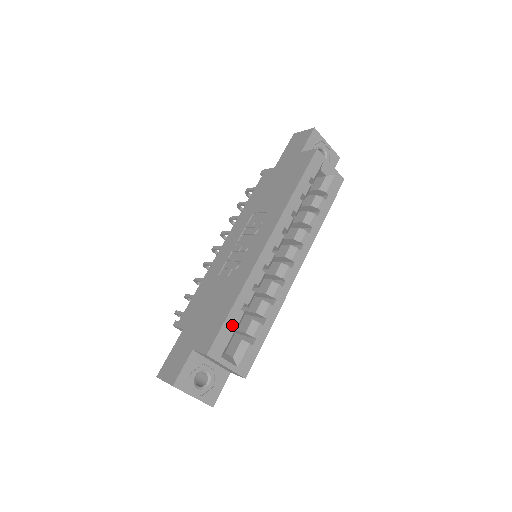
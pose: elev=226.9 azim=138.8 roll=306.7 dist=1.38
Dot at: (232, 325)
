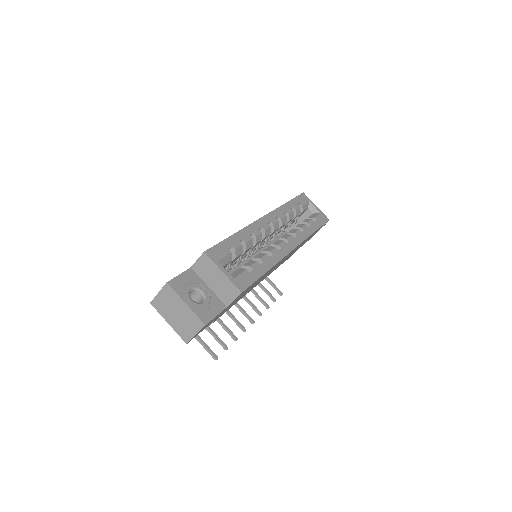
Dot at: (230, 247)
